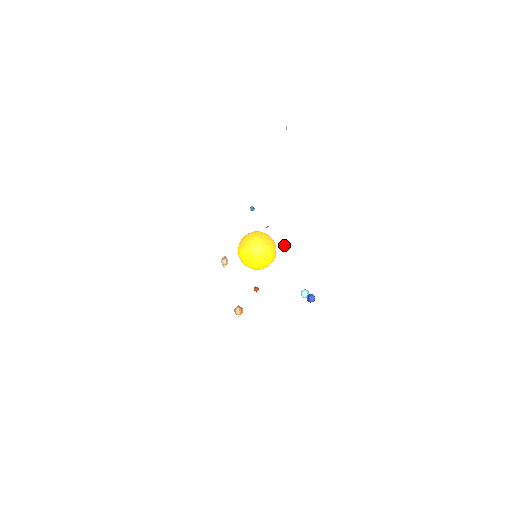
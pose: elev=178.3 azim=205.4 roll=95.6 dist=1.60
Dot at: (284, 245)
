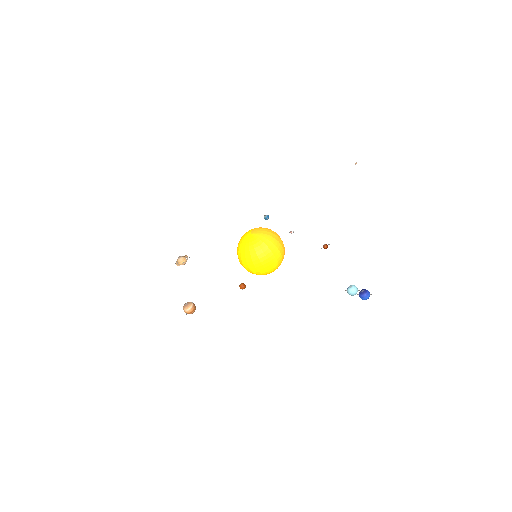
Dot at: (324, 245)
